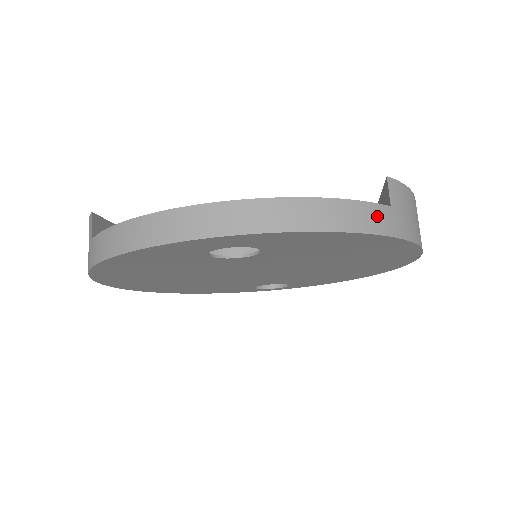
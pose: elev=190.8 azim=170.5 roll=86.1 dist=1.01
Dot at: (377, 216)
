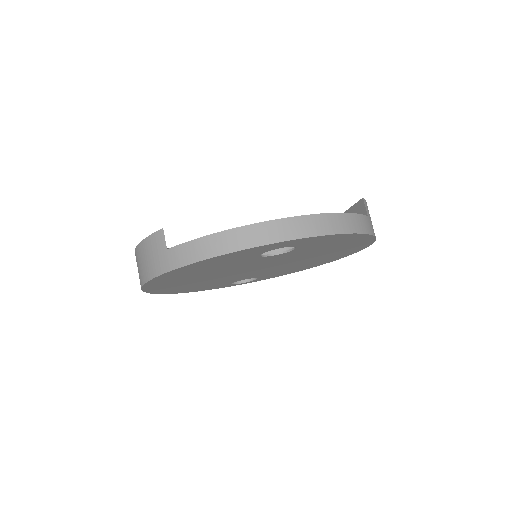
Dot at: (365, 223)
